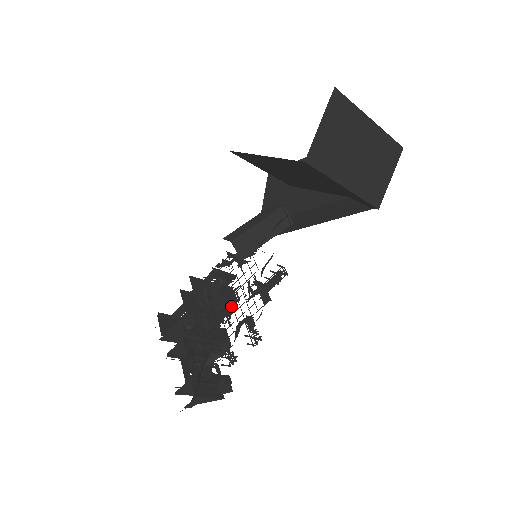
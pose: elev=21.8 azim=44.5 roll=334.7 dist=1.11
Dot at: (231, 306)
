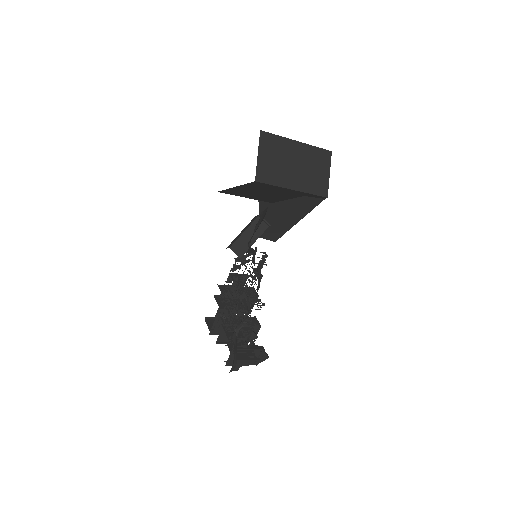
Dot at: (244, 292)
